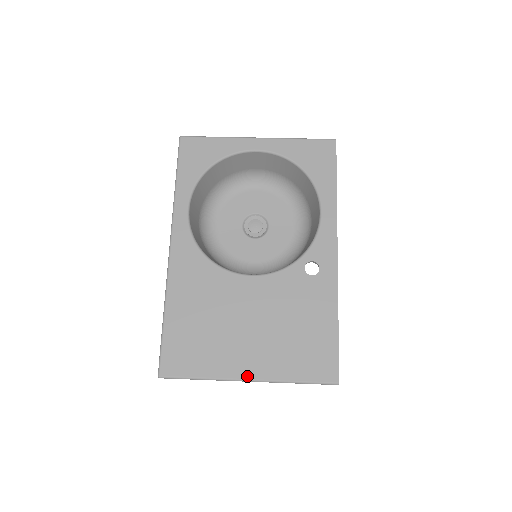
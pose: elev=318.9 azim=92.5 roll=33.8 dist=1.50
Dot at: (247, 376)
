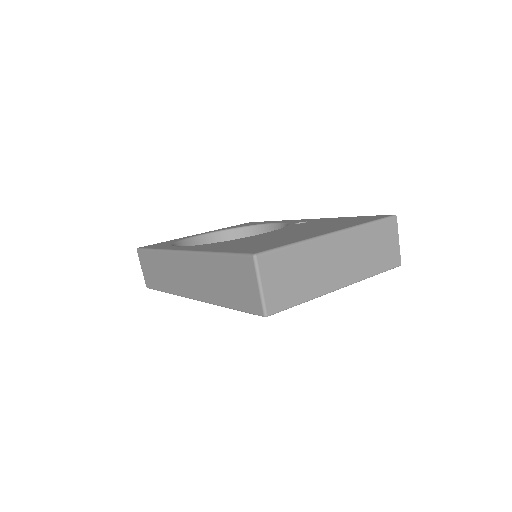
Dot at: (329, 232)
